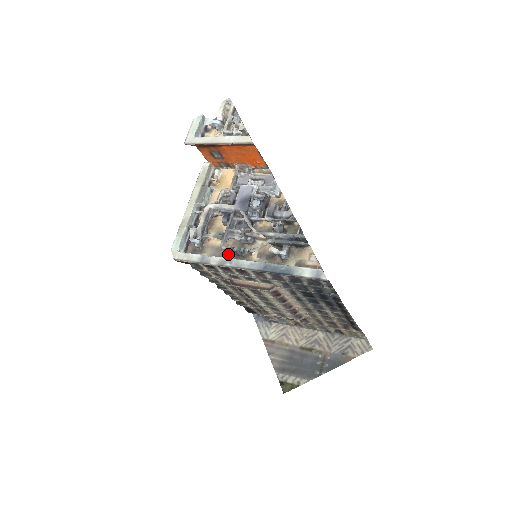
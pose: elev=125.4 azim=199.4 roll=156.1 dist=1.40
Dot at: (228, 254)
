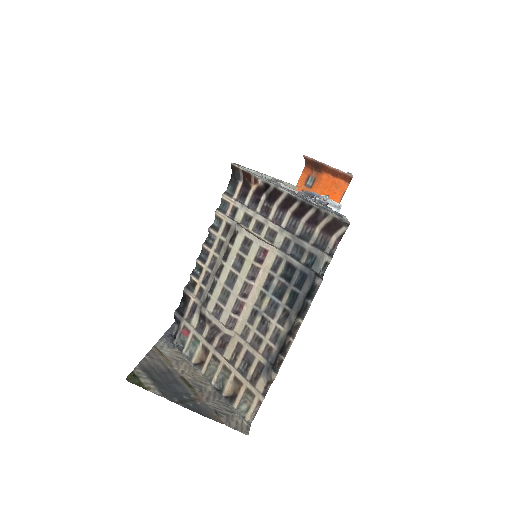
Dot at: occluded
